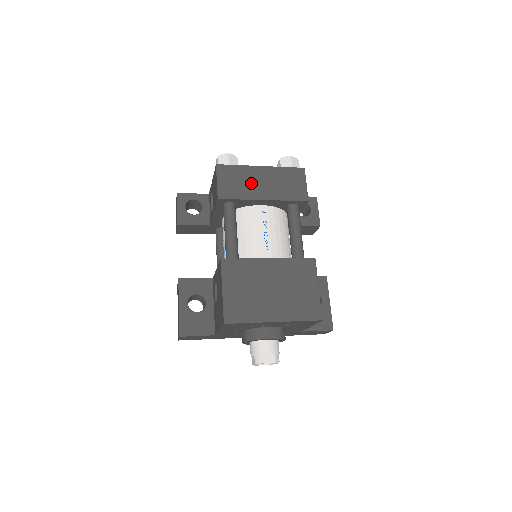
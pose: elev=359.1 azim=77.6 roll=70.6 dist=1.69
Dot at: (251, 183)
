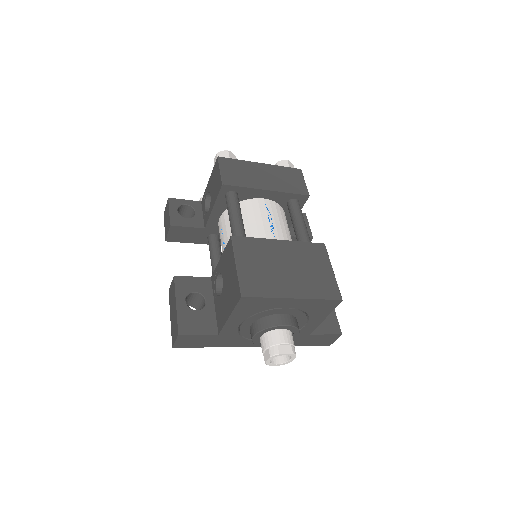
Dot at: (253, 175)
